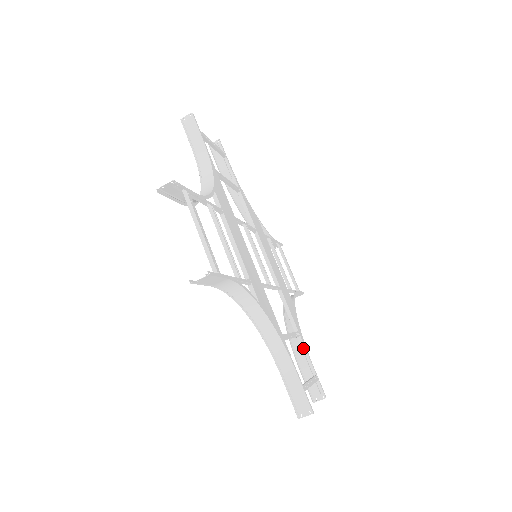
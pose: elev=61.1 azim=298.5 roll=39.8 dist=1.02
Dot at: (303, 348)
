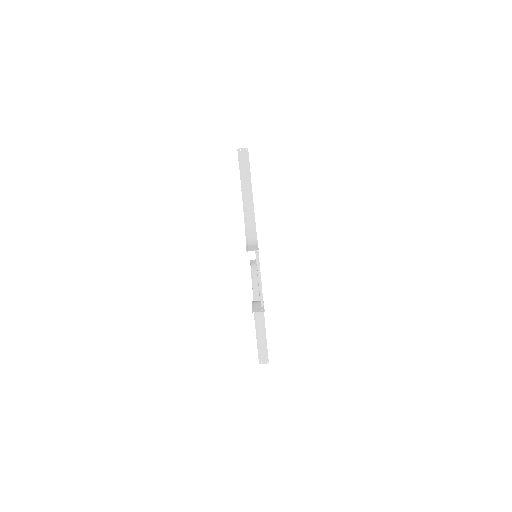
Dot at: occluded
